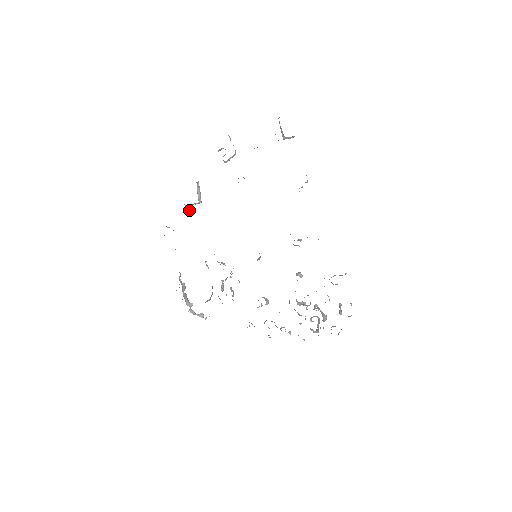
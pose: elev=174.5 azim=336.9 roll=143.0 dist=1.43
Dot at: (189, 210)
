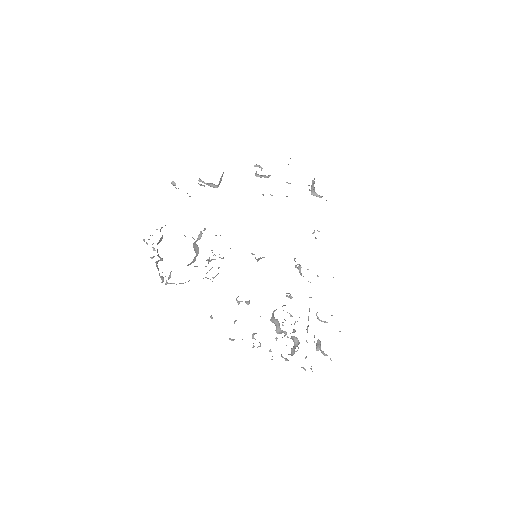
Dot at: (204, 185)
